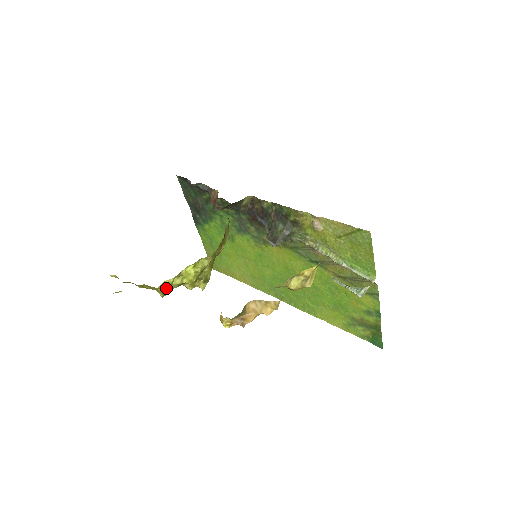
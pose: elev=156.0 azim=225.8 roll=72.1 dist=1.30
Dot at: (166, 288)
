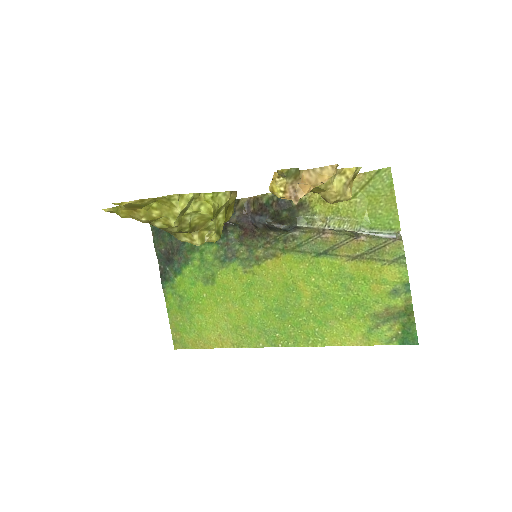
Dot at: (184, 203)
